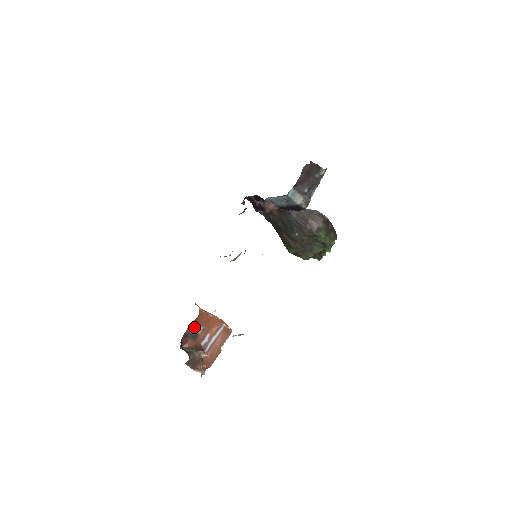
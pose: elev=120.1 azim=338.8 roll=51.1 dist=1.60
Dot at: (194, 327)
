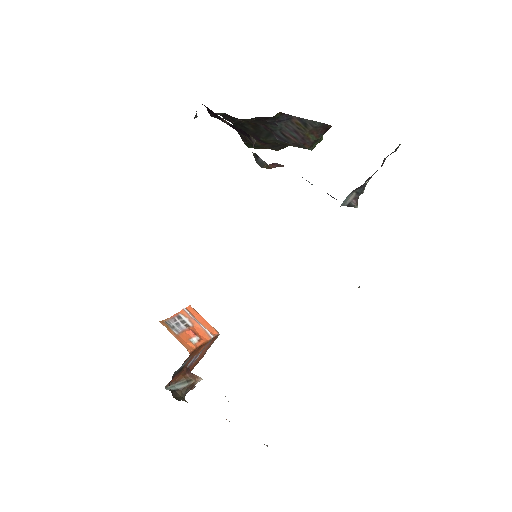
Dot at: (181, 366)
